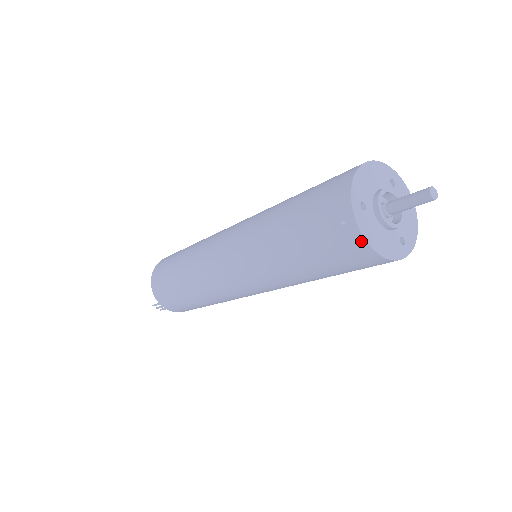
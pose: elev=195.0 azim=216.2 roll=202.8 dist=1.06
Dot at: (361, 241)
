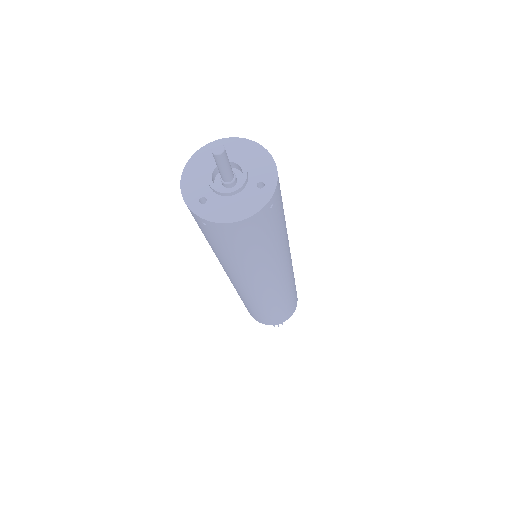
Dot at: (221, 225)
